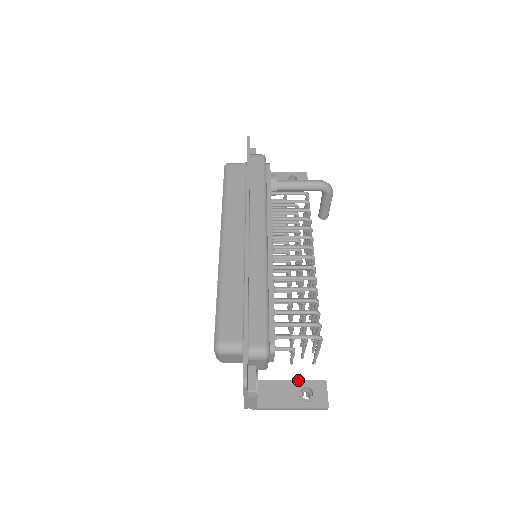
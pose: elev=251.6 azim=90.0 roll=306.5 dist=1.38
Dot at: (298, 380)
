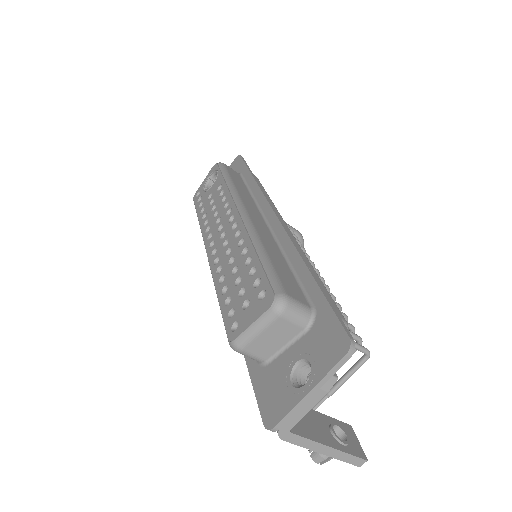
Dot at: (323, 414)
